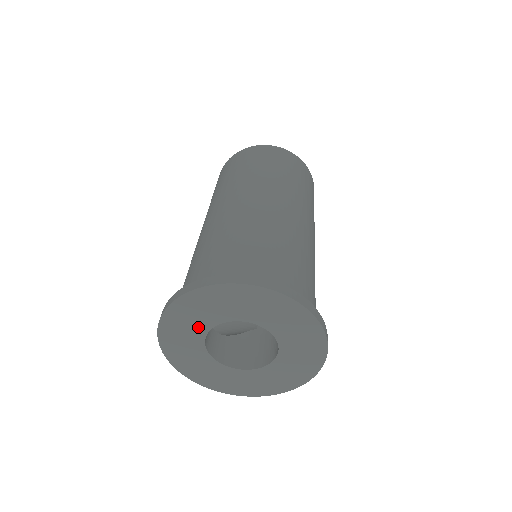
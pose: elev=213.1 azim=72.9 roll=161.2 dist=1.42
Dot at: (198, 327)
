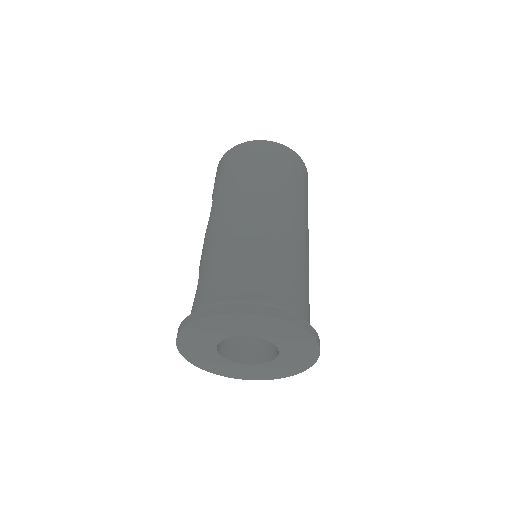
Dot at: (214, 337)
